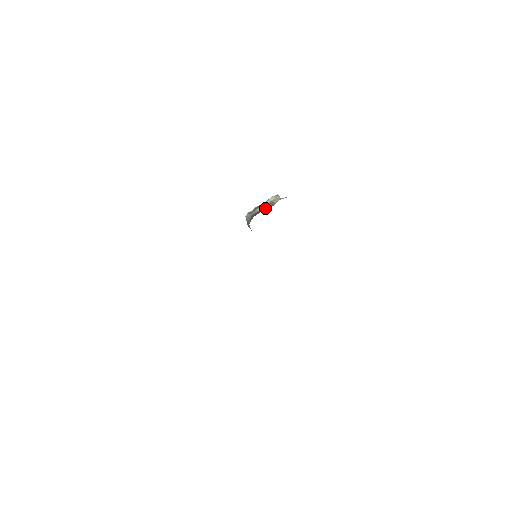
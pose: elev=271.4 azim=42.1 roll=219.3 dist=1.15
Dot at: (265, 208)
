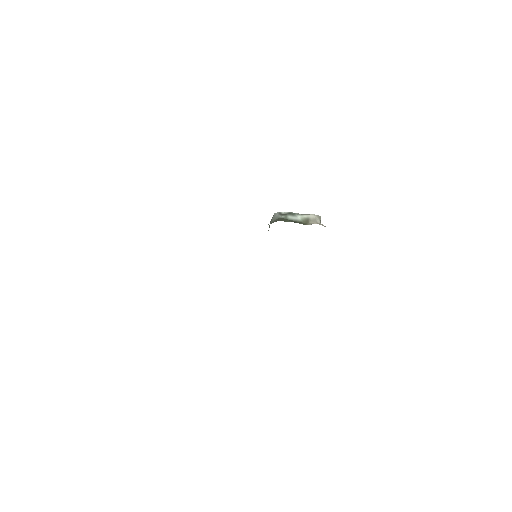
Dot at: (297, 221)
